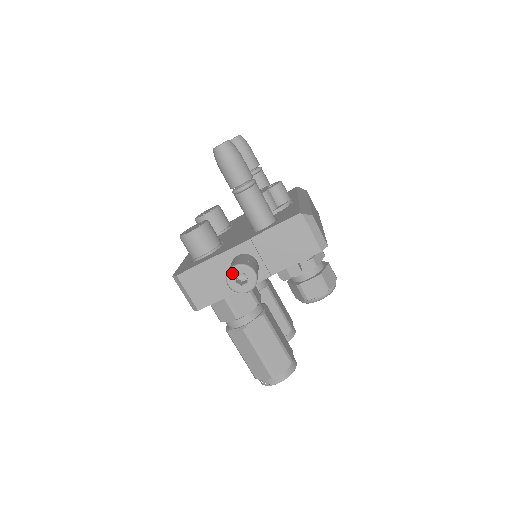
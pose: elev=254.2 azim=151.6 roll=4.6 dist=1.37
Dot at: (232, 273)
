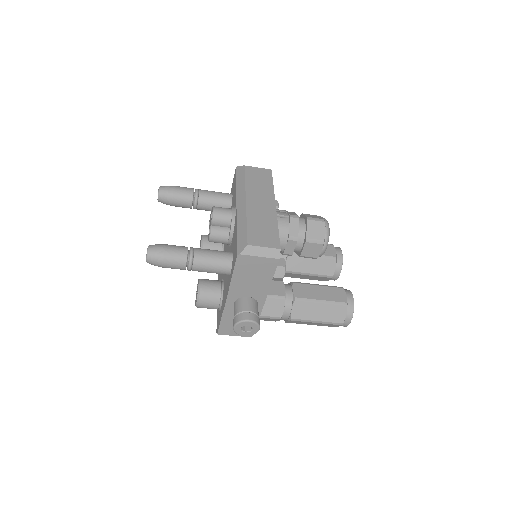
Dot at: (237, 331)
